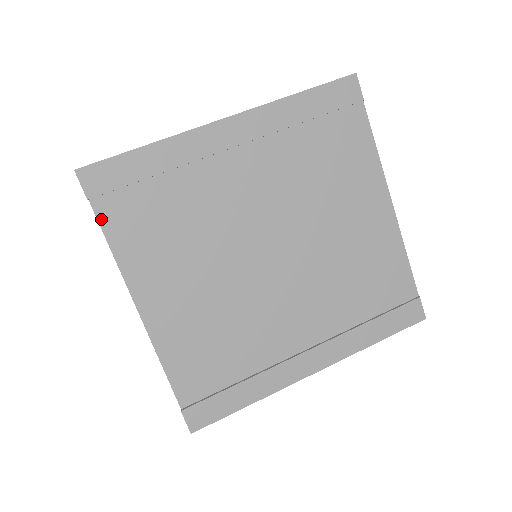
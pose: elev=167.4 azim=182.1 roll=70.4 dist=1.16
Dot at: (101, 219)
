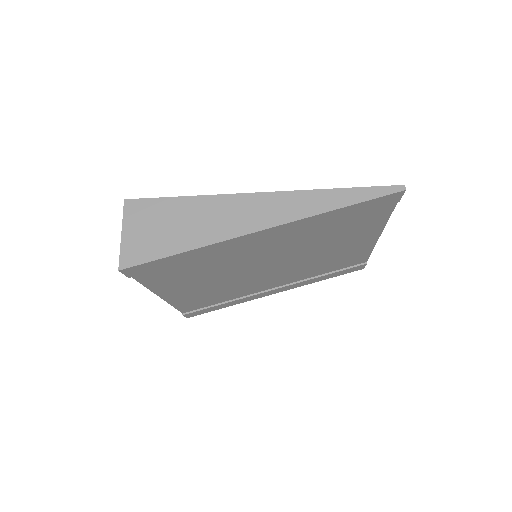
Dot at: (138, 279)
